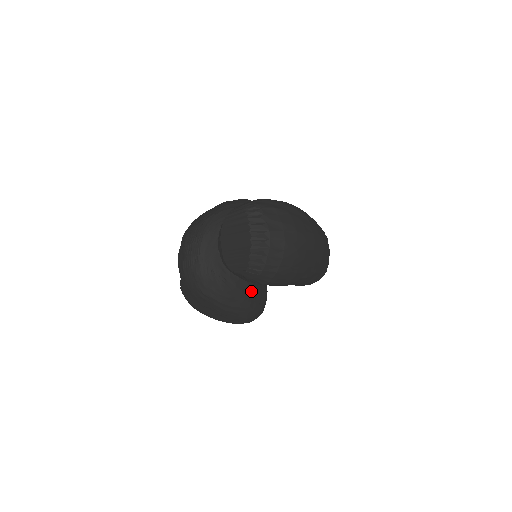
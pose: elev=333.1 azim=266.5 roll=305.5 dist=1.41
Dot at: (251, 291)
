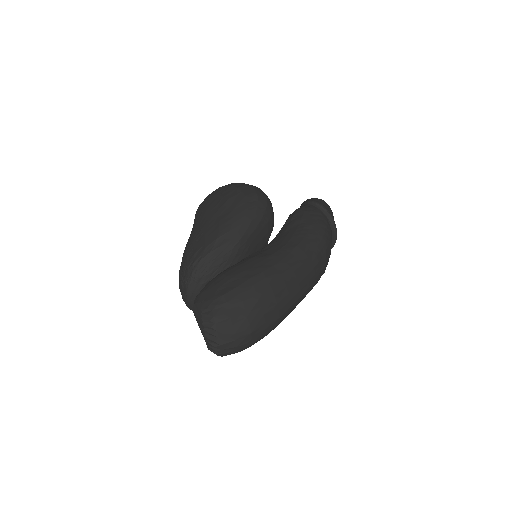
Dot at: occluded
